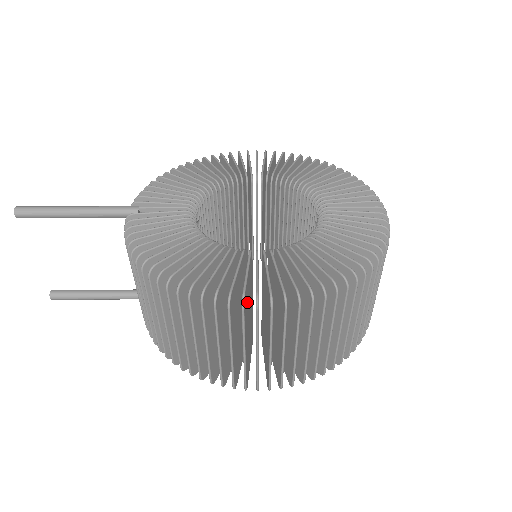
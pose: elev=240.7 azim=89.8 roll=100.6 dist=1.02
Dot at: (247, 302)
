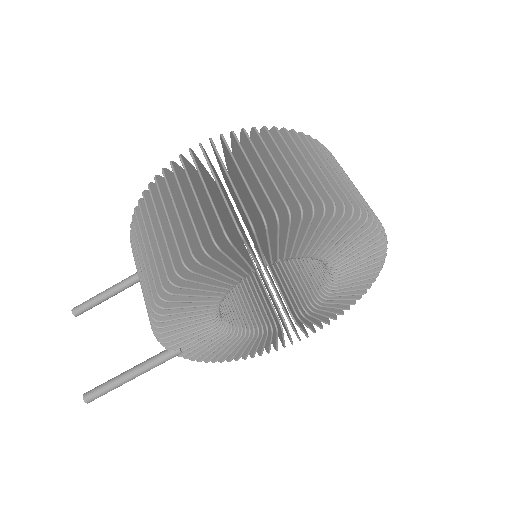
Dot at: (197, 180)
